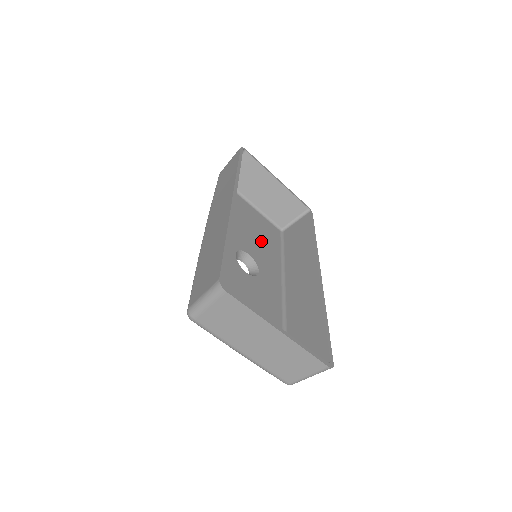
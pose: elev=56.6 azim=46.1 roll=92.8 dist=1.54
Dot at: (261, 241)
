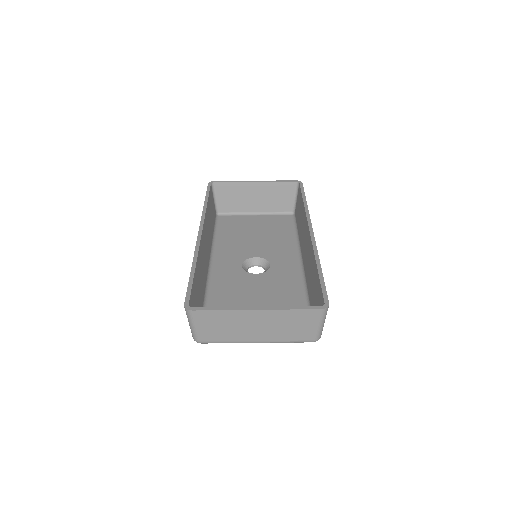
Dot at: (270, 238)
